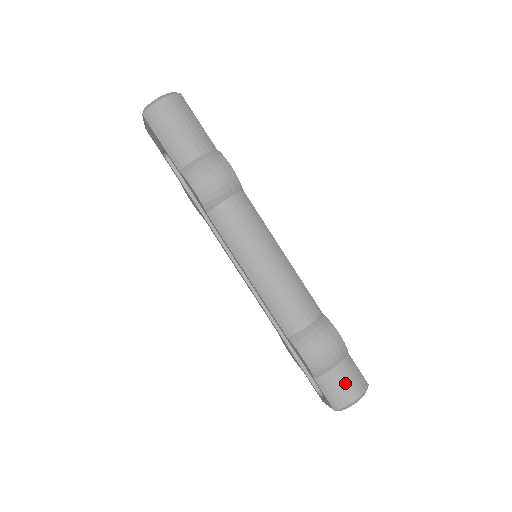
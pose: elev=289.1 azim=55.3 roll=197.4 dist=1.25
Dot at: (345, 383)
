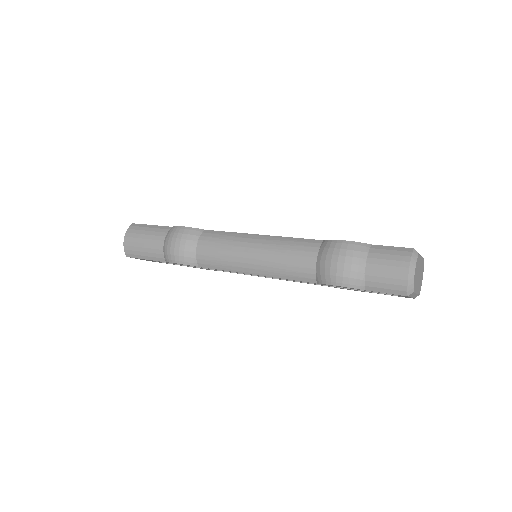
Dot at: (386, 268)
